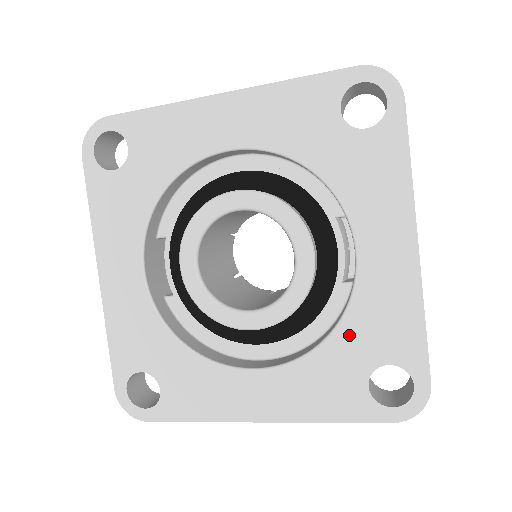
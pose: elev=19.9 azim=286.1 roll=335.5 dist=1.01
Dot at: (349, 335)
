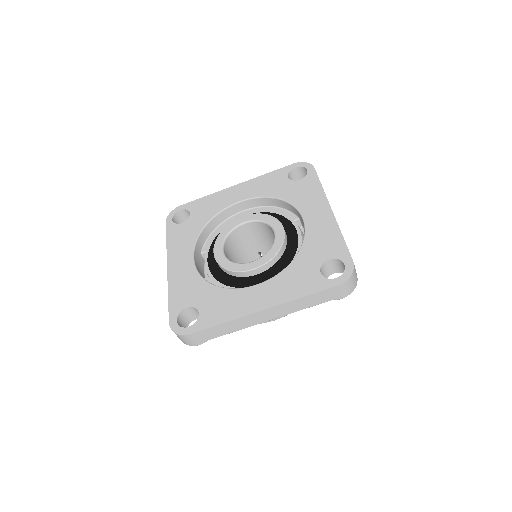
Dot at: (306, 253)
